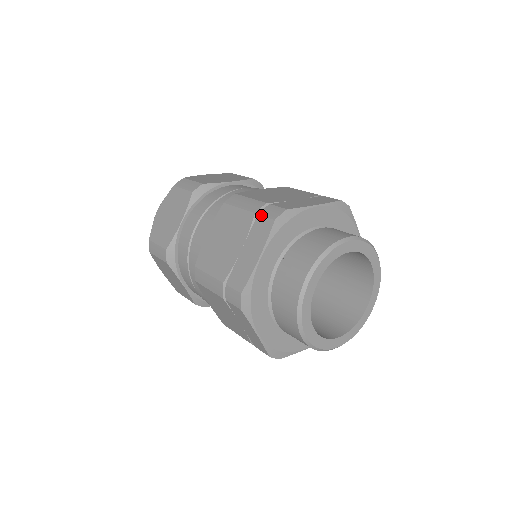
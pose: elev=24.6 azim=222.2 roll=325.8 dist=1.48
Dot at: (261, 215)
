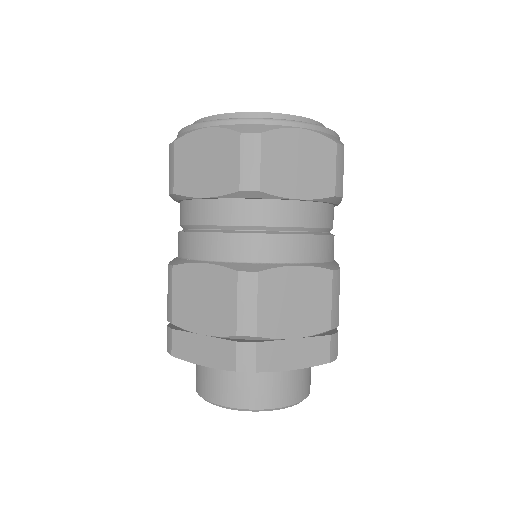
Dot at: (167, 331)
